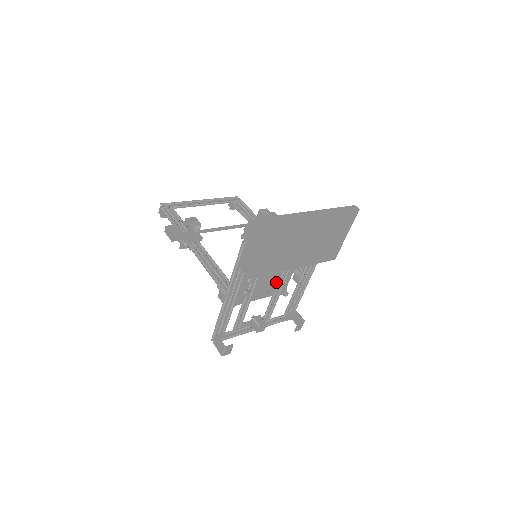
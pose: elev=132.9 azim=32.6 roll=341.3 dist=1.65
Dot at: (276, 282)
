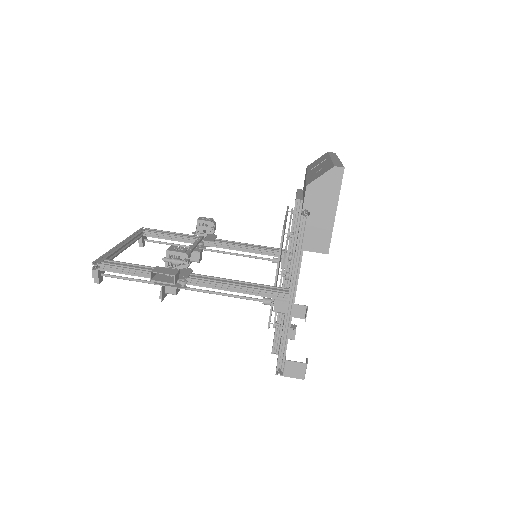
Dot at: occluded
